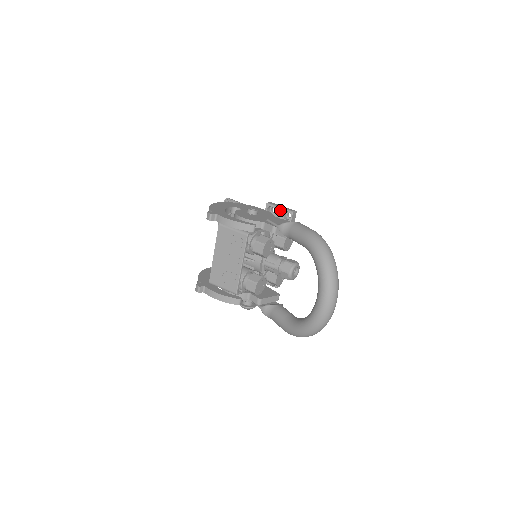
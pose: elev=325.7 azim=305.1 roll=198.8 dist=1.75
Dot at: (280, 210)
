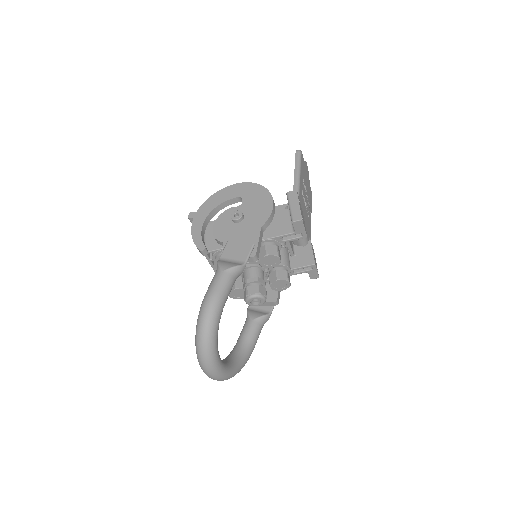
Dot at: occluded
